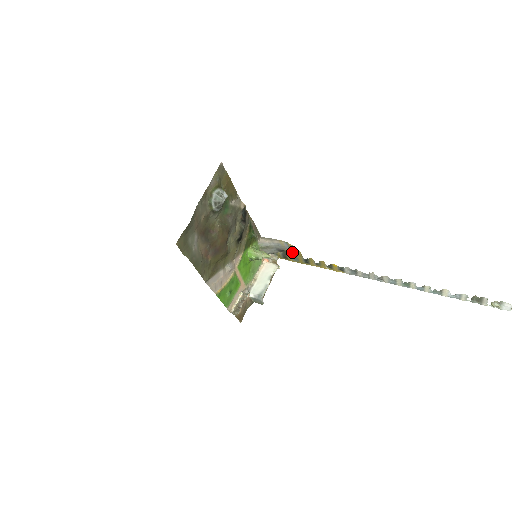
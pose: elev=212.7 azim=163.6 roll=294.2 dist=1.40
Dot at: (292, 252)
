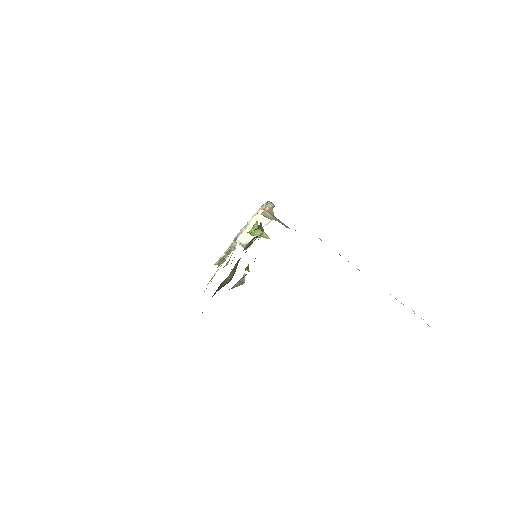
Dot at: occluded
